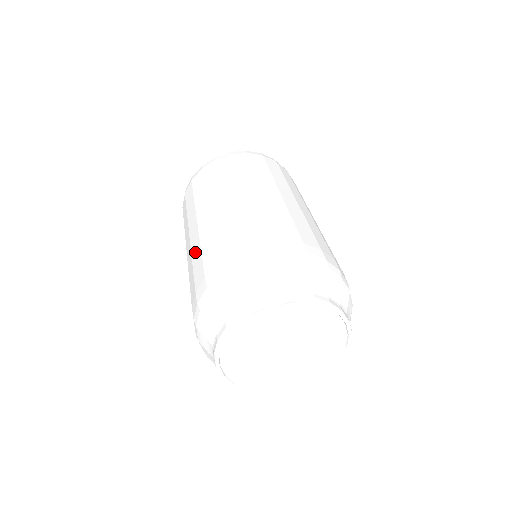
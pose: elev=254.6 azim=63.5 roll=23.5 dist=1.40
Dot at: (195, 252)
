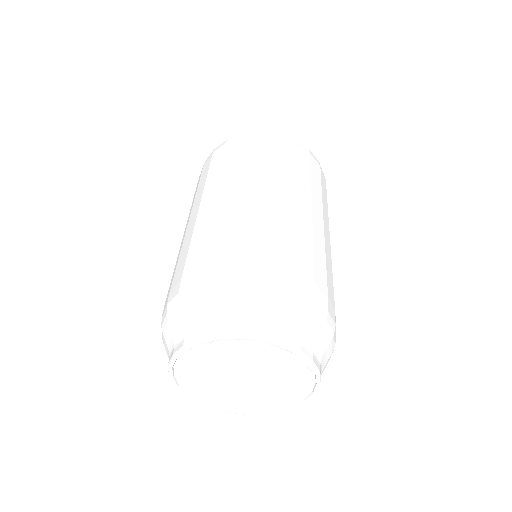
Dot at: (217, 223)
